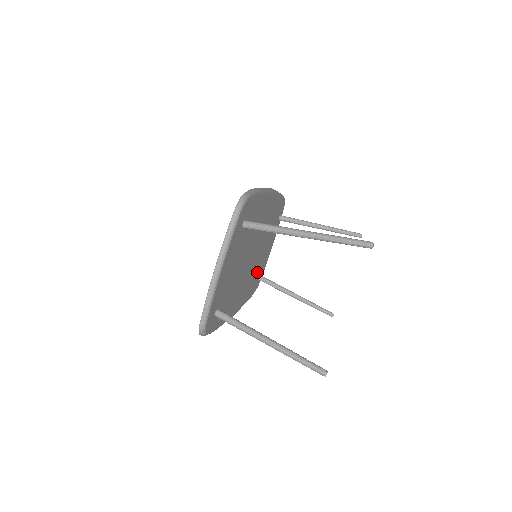
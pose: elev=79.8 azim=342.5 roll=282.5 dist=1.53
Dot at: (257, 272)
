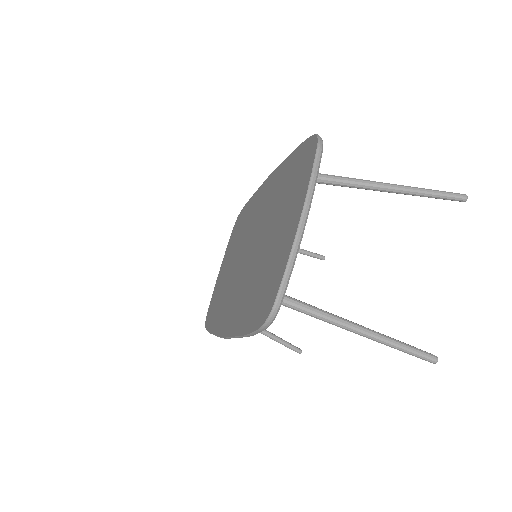
Dot at: occluded
